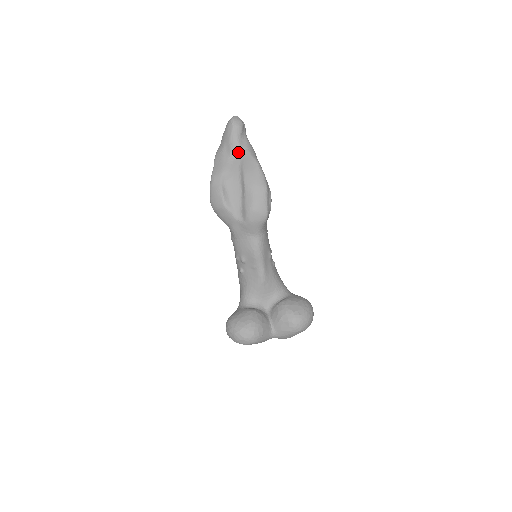
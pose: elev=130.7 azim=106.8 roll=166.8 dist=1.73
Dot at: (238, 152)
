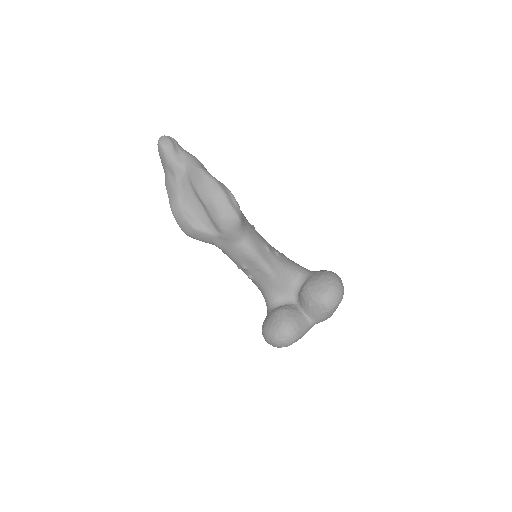
Dot at: (181, 170)
